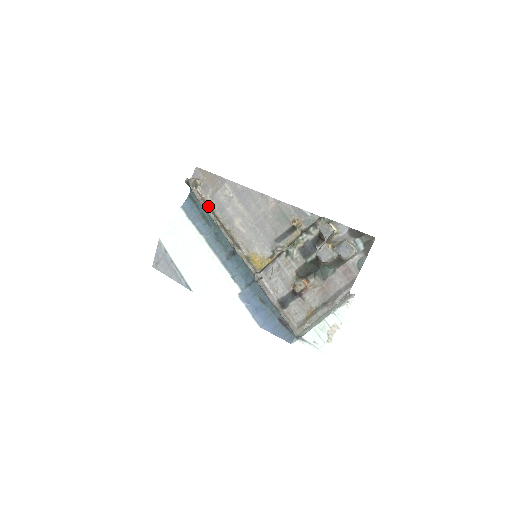
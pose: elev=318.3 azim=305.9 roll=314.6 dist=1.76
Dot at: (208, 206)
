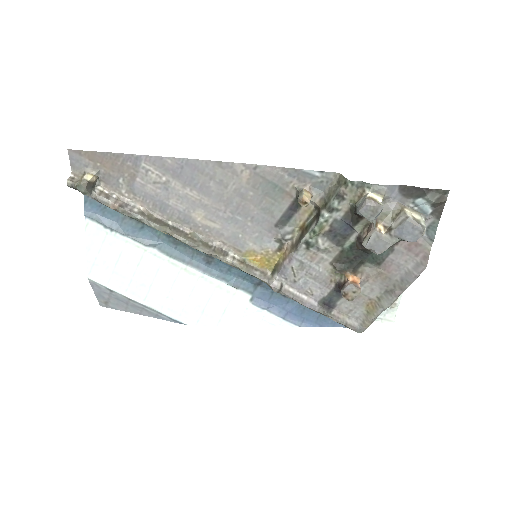
Dot at: (136, 211)
